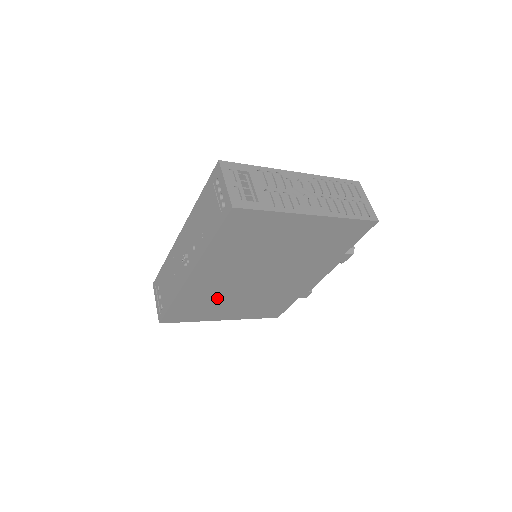
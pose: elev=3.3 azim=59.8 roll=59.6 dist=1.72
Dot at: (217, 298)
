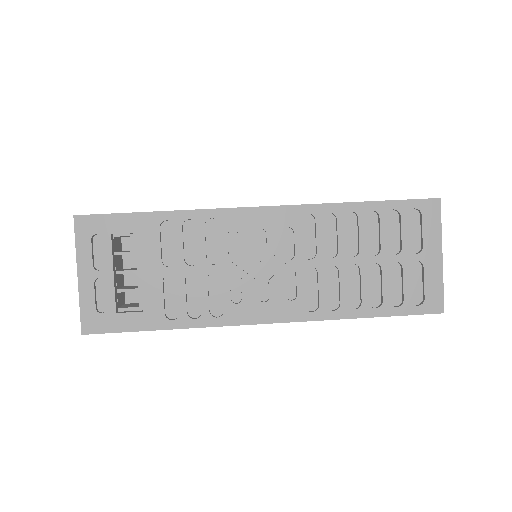
Dot at: occluded
